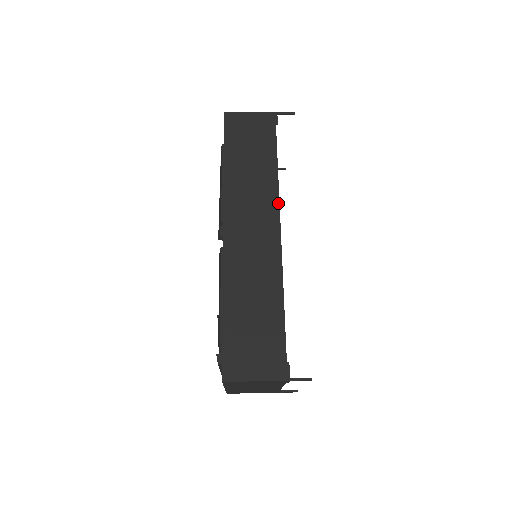
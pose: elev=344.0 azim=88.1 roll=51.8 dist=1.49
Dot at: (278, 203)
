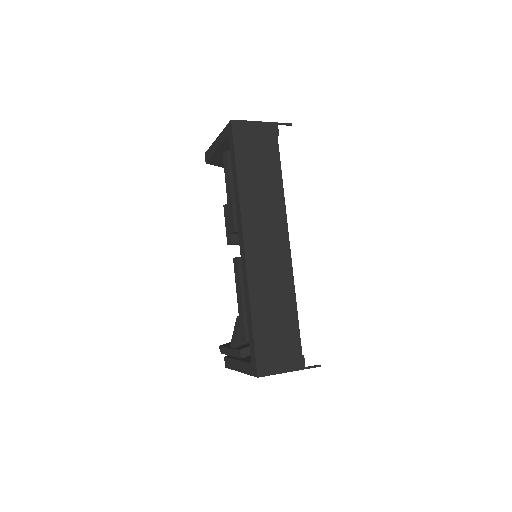
Dot at: (286, 217)
